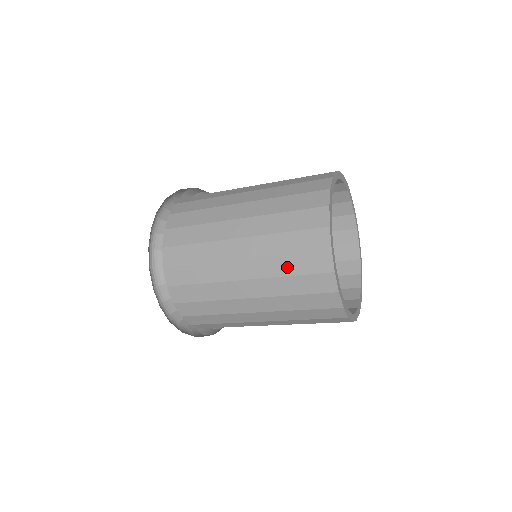
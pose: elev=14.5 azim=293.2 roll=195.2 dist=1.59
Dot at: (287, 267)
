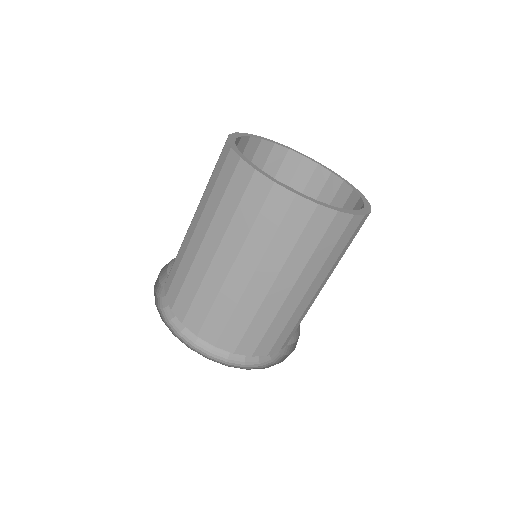
Dot at: occluded
